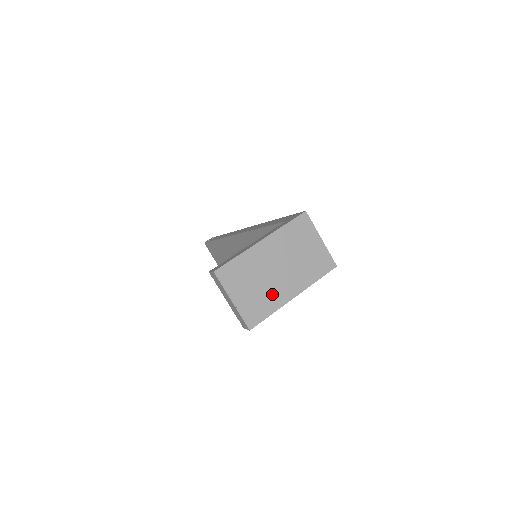
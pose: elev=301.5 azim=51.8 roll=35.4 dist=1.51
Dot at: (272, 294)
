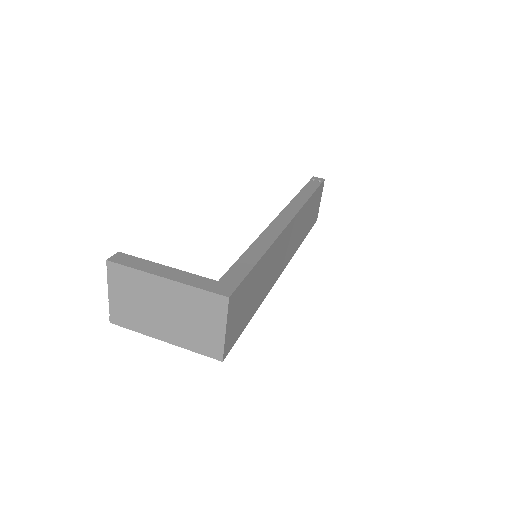
Dot at: (145, 320)
